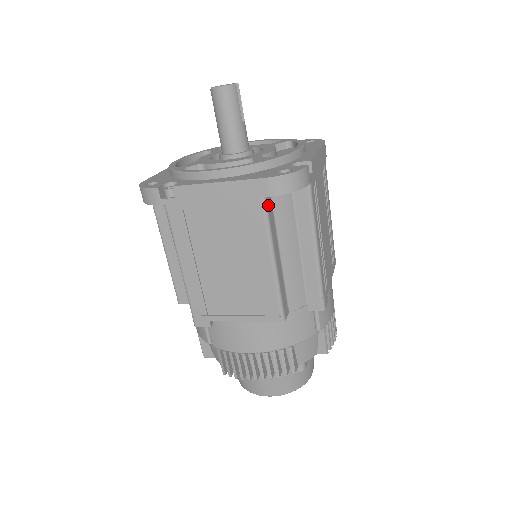
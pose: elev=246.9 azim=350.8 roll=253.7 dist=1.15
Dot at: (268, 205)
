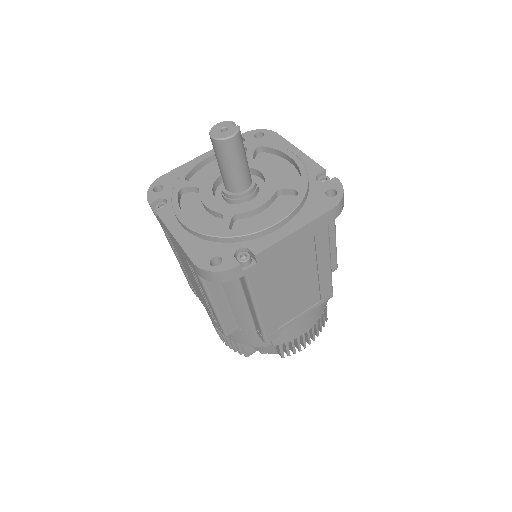
Dot at: occluded
